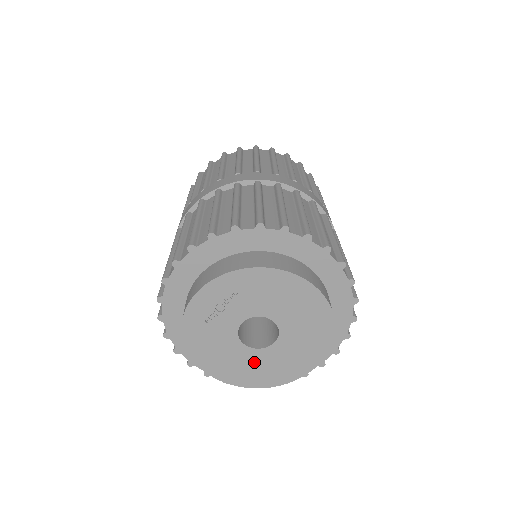
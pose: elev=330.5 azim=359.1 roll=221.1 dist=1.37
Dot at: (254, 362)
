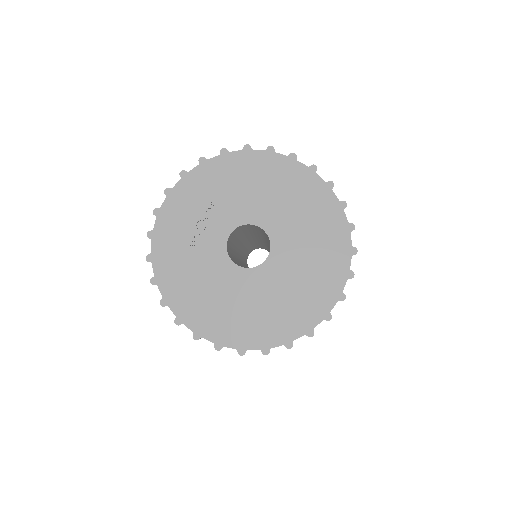
Dot at: (255, 287)
